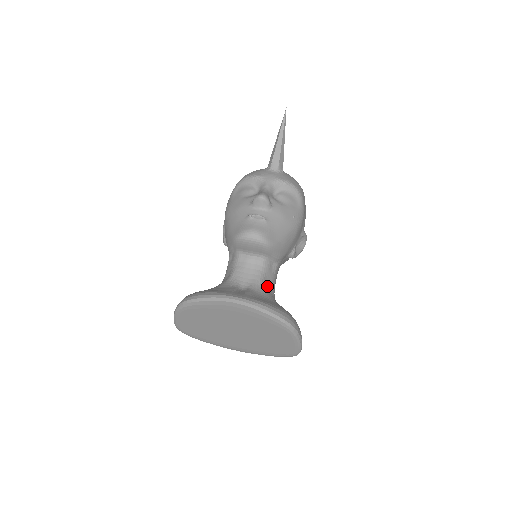
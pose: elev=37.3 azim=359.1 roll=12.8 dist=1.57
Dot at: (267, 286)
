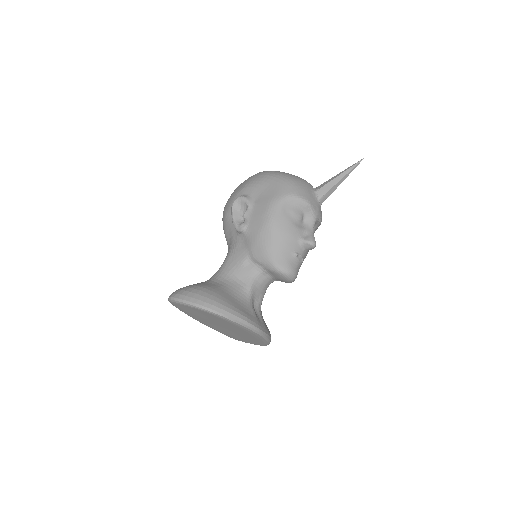
Dot at: occluded
